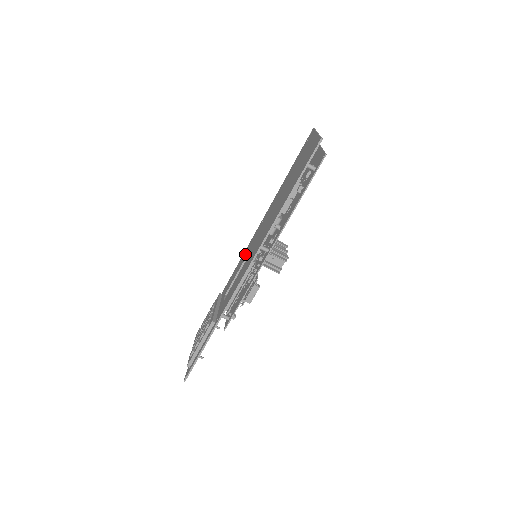
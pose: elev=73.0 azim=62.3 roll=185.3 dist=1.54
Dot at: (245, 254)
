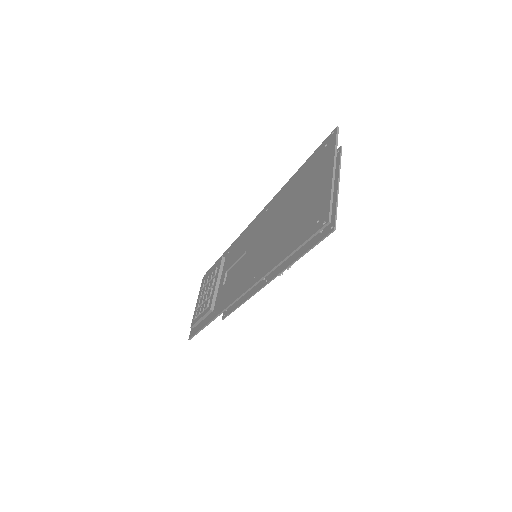
Dot at: (247, 239)
